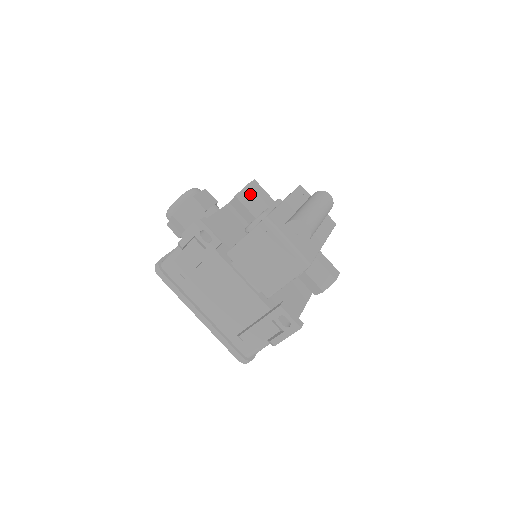
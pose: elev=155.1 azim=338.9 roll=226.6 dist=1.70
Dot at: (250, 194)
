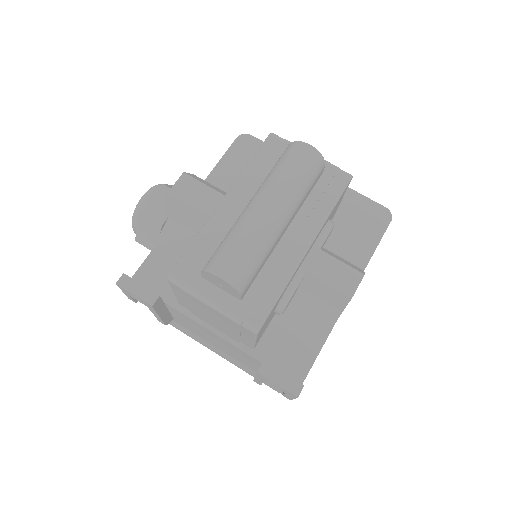
Dot at: (178, 206)
